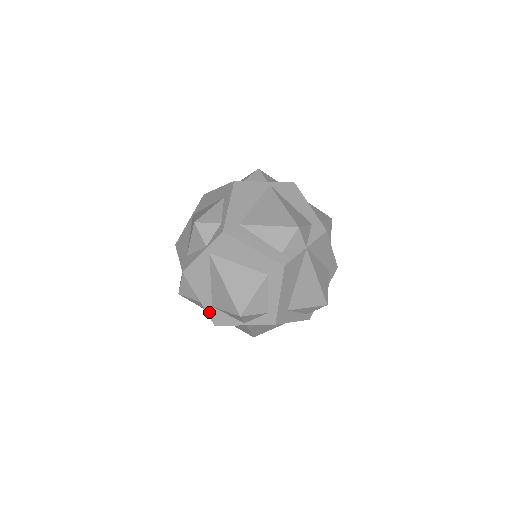
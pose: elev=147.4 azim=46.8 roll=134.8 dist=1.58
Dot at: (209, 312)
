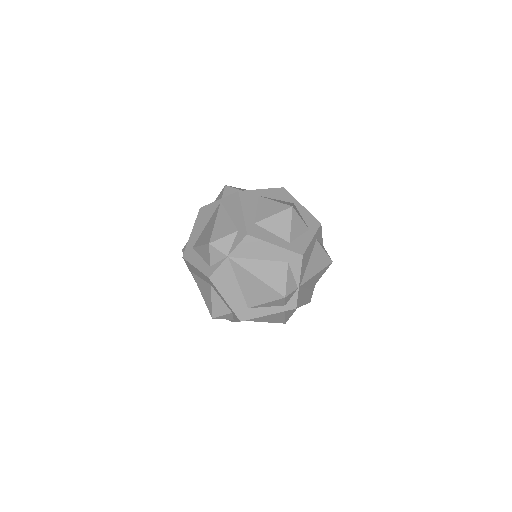
Dot at: occluded
